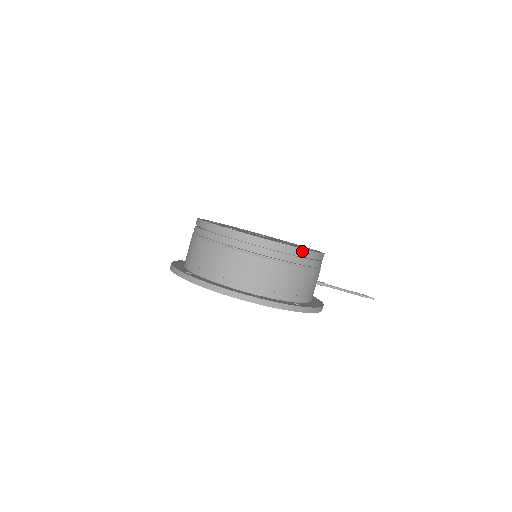
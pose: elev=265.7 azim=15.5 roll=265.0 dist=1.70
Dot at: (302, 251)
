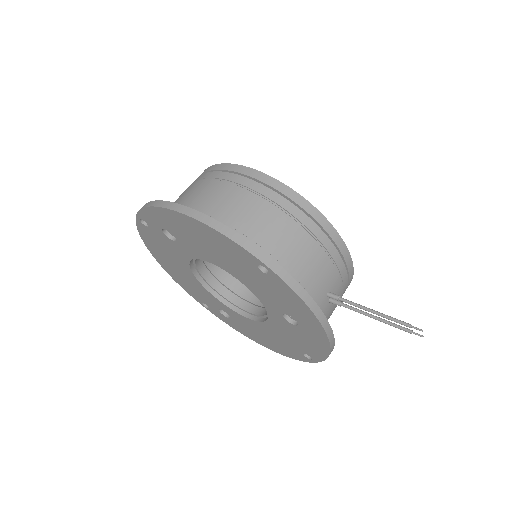
Dot at: (301, 200)
